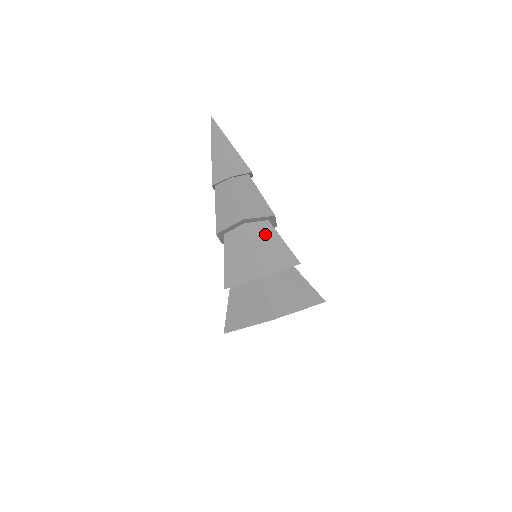
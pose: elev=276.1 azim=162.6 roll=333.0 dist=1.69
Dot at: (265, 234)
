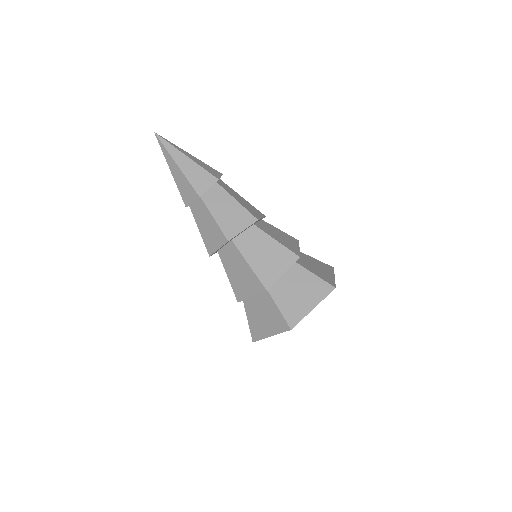
Dot at: (255, 242)
